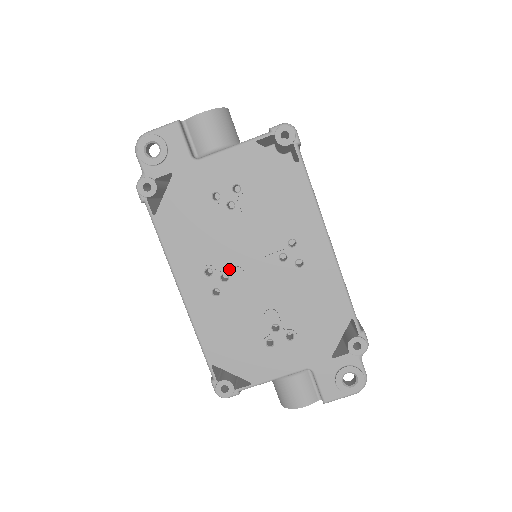
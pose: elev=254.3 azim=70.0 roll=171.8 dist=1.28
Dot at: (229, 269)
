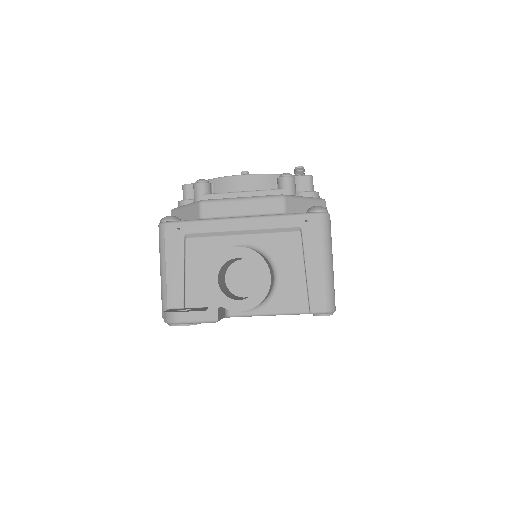
Dot at: occluded
